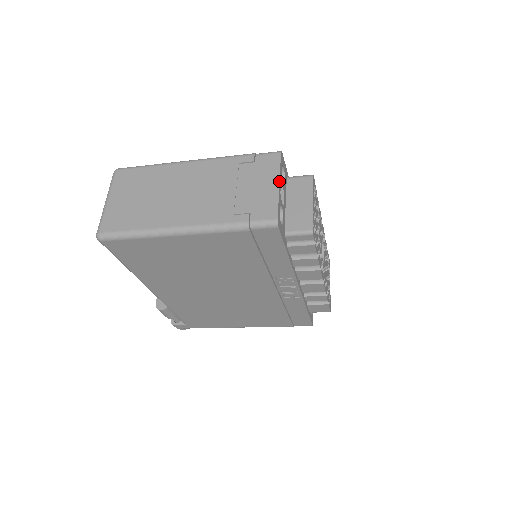
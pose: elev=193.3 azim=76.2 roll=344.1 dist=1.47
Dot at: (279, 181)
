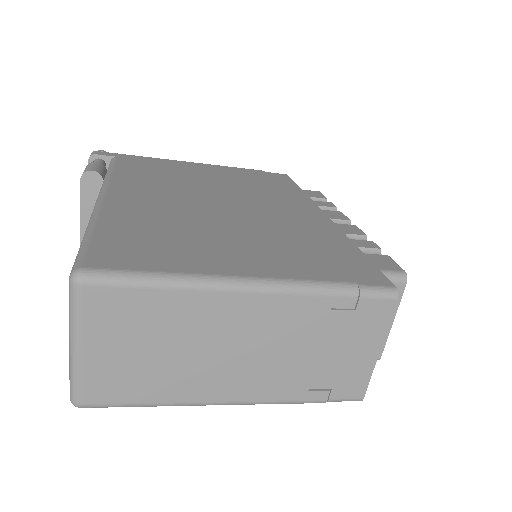
Dot at: occluded
